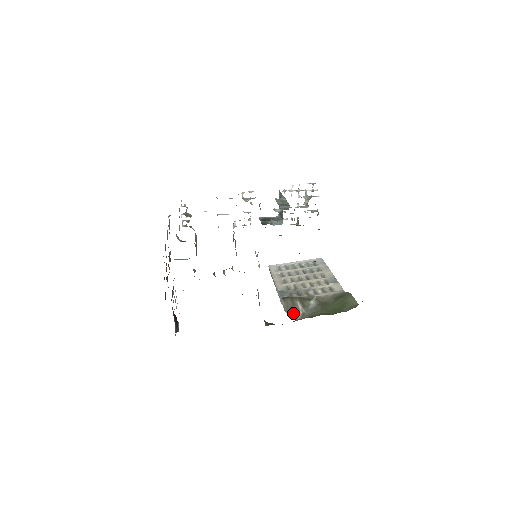
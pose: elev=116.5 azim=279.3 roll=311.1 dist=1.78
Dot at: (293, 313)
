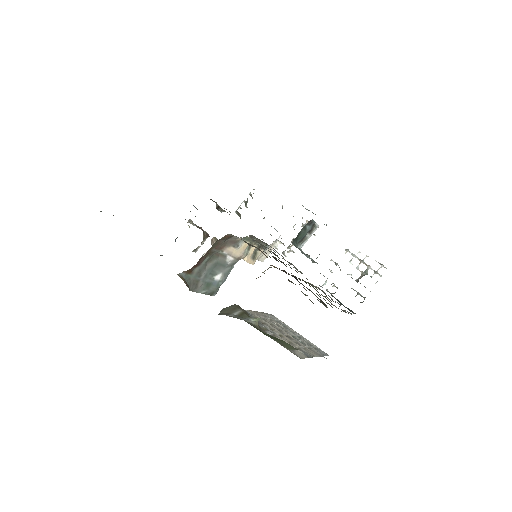
Dot at: (223, 312)
